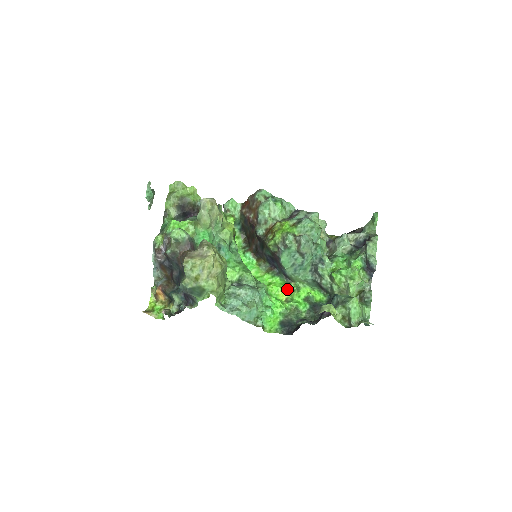
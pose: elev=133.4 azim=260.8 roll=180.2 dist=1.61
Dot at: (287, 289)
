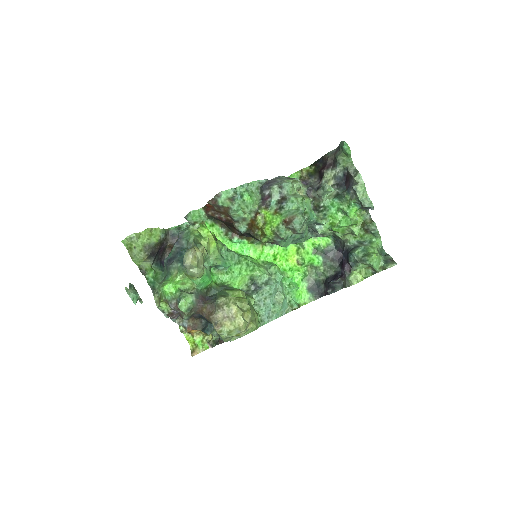
Dot at: (292, 251)
